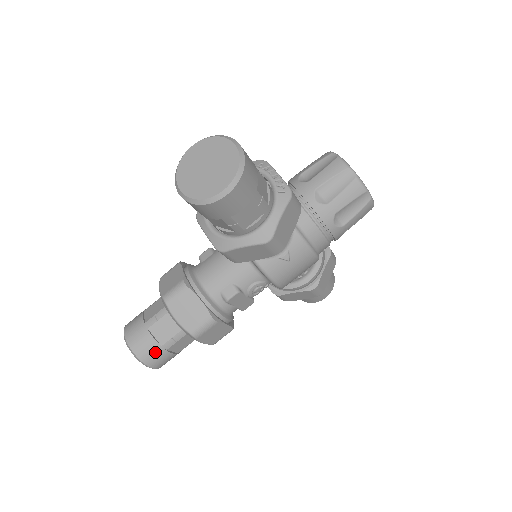
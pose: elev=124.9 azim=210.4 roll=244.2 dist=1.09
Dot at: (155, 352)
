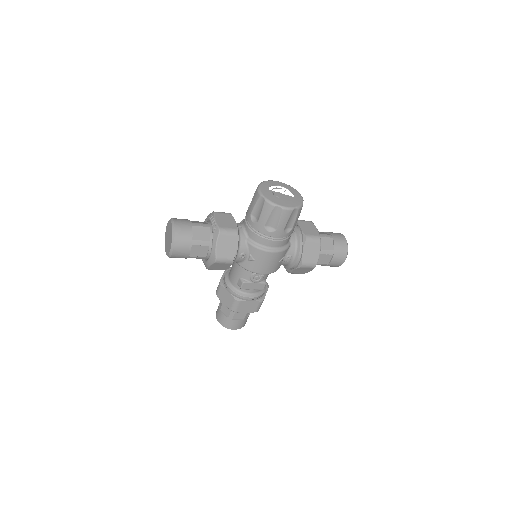
Dot at: (227, 321)
